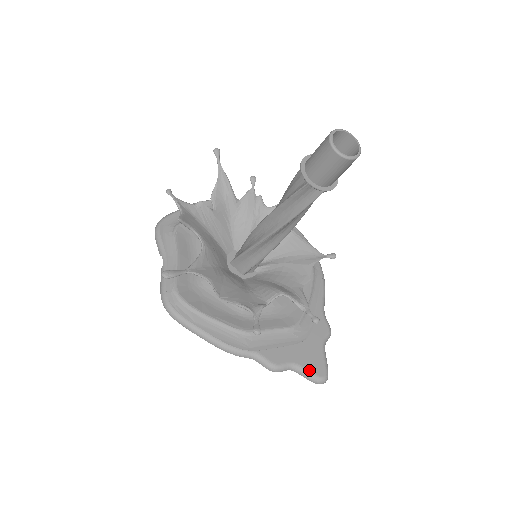
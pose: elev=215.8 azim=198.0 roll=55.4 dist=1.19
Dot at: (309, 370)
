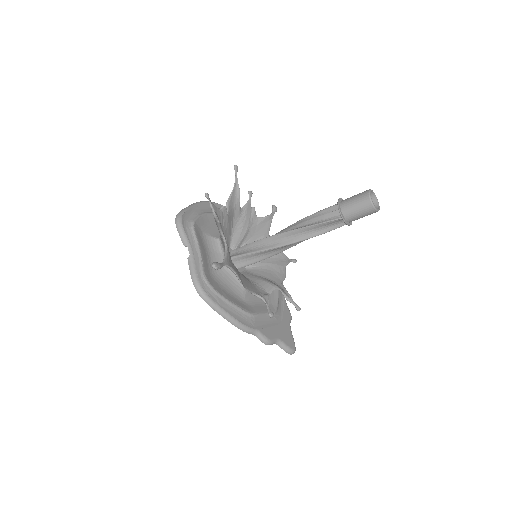
Dot at: (287, 344)
